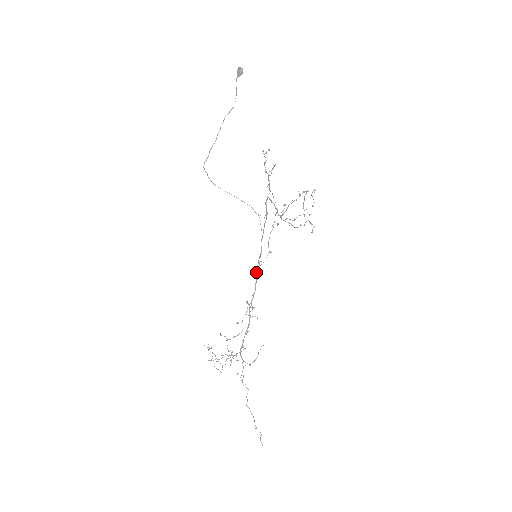
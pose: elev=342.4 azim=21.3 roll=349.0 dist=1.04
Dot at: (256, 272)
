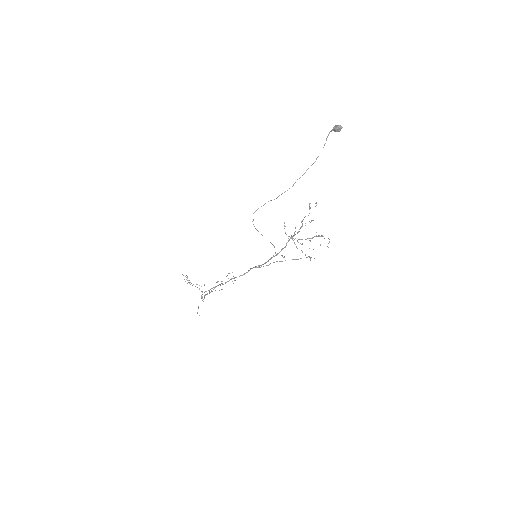
Dot at: (250, 269)
